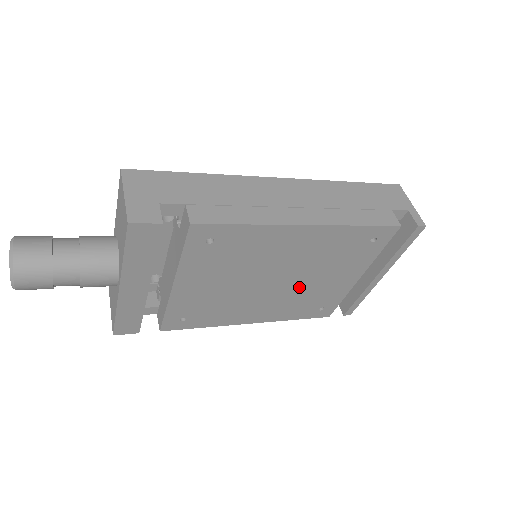
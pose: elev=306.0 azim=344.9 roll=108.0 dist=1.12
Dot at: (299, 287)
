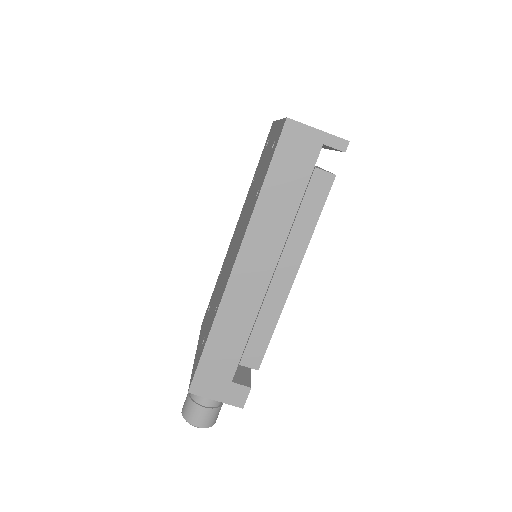
Dot at: occluded
